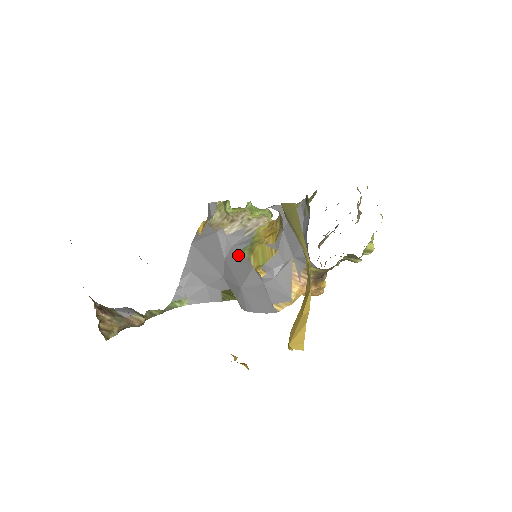
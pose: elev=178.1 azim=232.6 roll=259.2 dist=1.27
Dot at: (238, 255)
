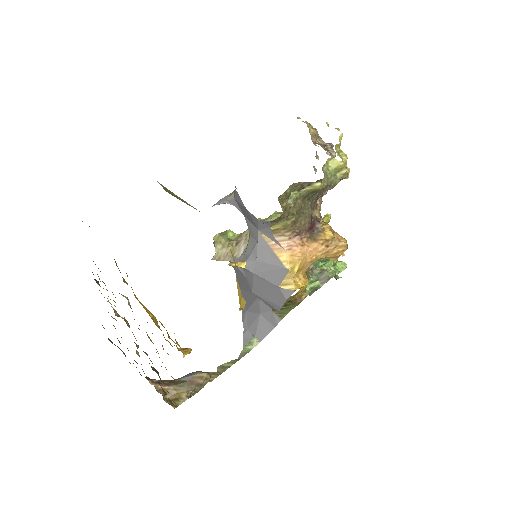
Dot at: occluded
